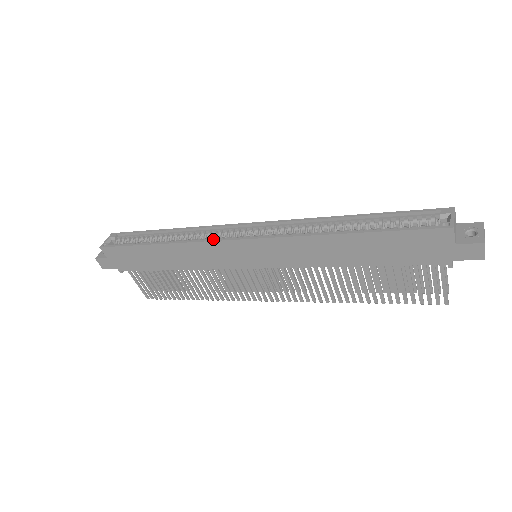
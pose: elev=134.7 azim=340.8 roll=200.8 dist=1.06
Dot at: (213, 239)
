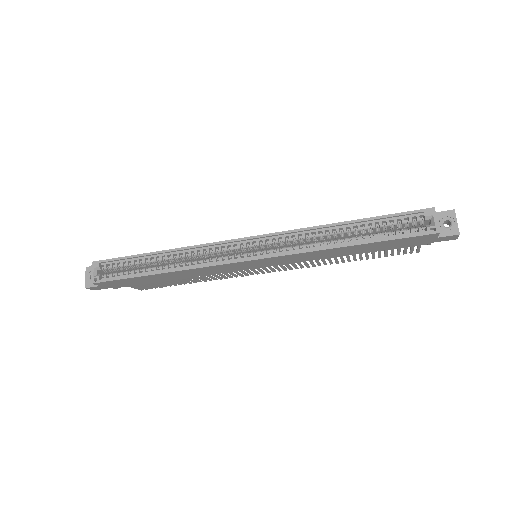
Dot at: (219, 263)
